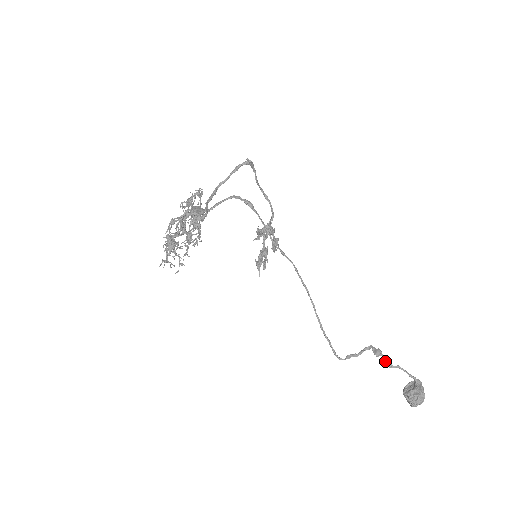
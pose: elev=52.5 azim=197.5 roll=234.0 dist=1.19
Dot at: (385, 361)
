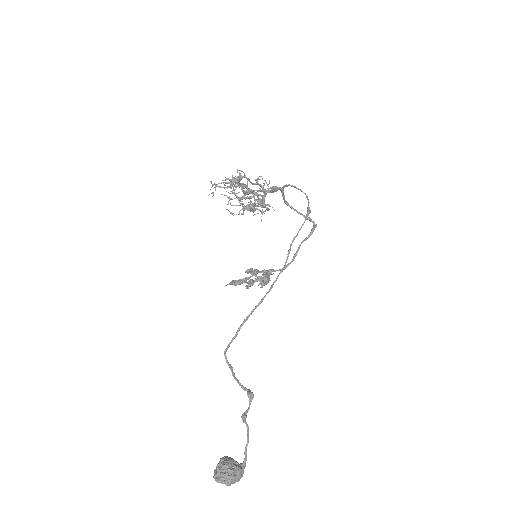
Dot at: (245, 411)
